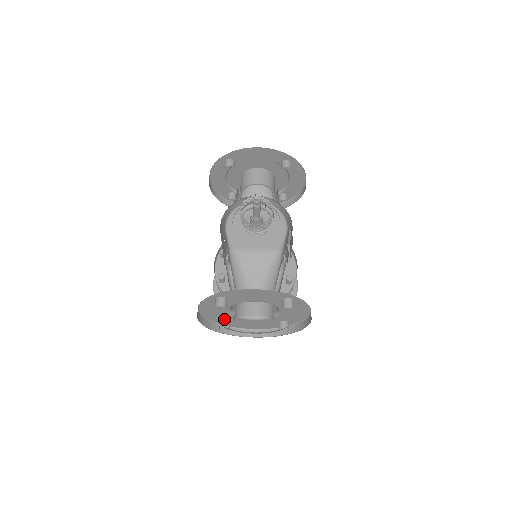
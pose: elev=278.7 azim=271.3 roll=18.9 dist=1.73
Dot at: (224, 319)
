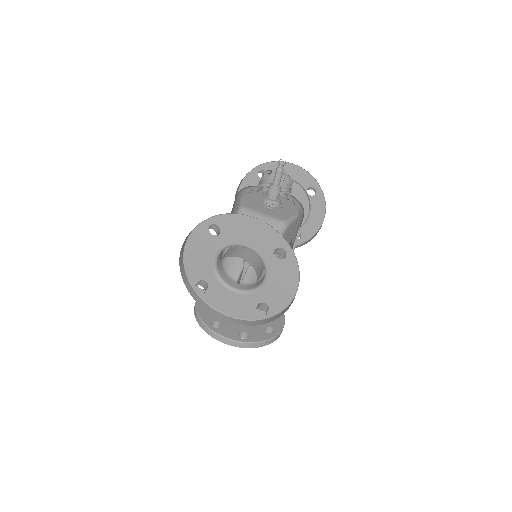
Dot at: (203, 280)
